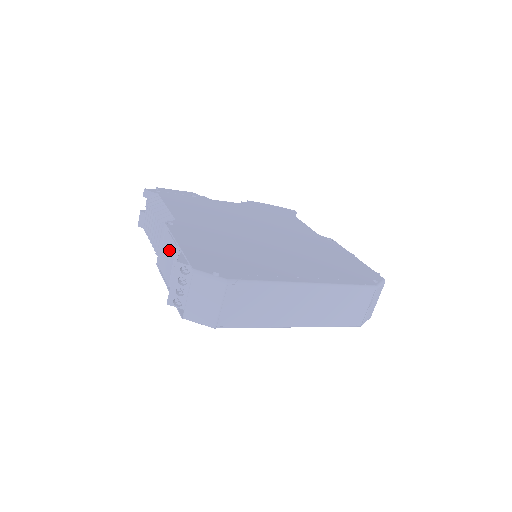
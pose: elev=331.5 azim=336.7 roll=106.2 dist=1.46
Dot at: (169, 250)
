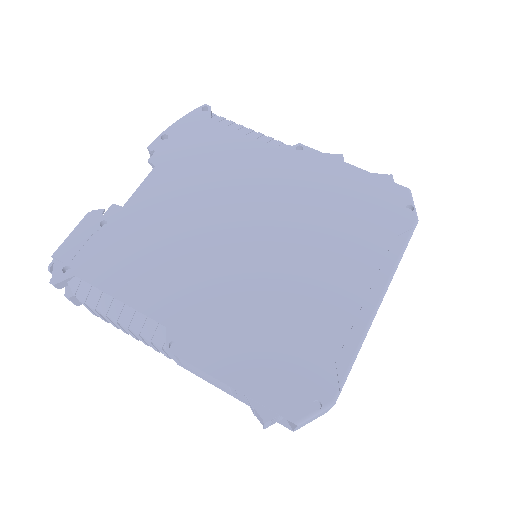
Dot at: (208, 378)
